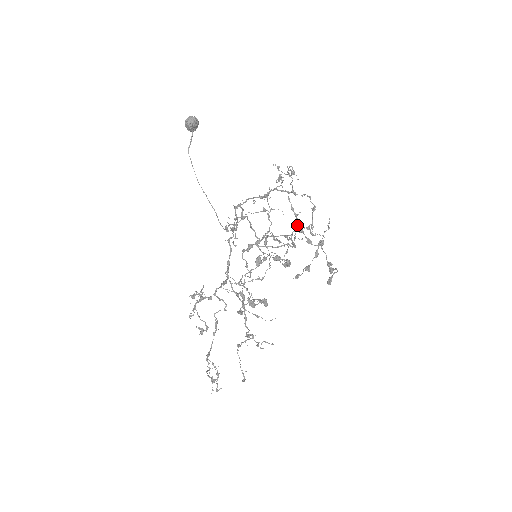
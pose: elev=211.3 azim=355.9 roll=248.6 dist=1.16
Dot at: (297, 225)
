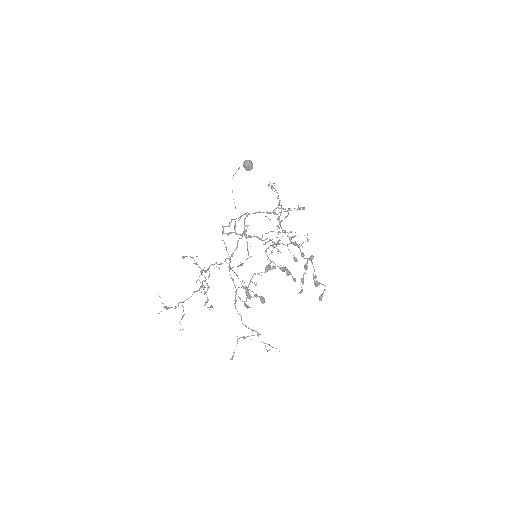
Dot at: occluded
